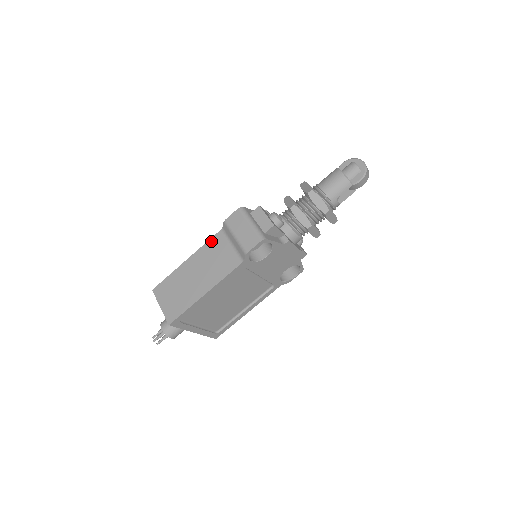
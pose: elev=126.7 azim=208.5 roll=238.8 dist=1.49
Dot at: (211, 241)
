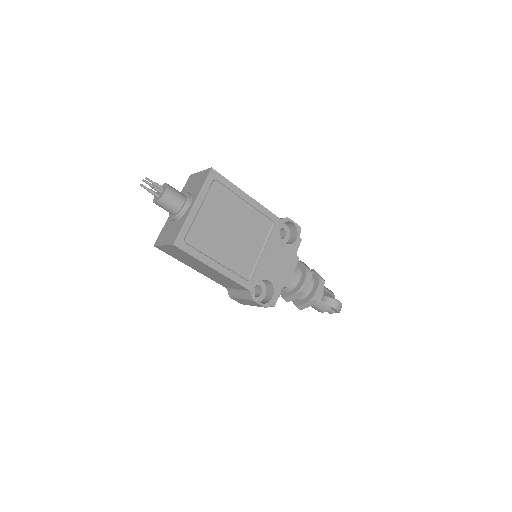
Dot at: occluded
